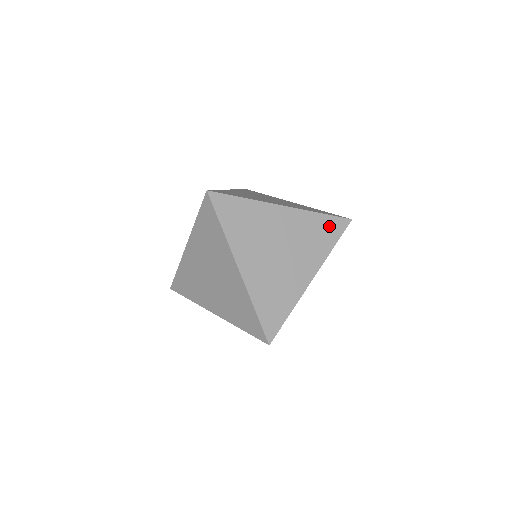
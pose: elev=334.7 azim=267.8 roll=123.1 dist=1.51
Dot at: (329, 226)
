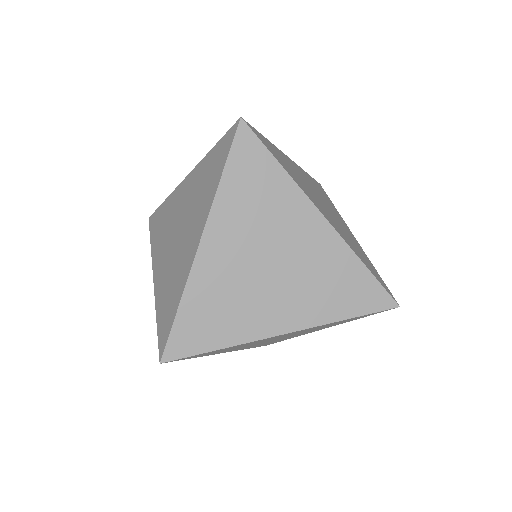
Dot at: (318, 186)
